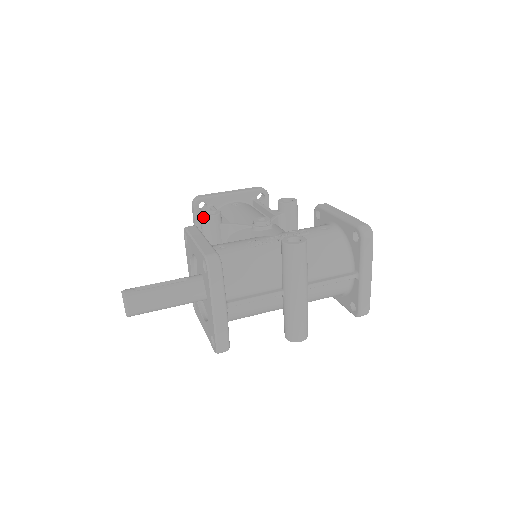
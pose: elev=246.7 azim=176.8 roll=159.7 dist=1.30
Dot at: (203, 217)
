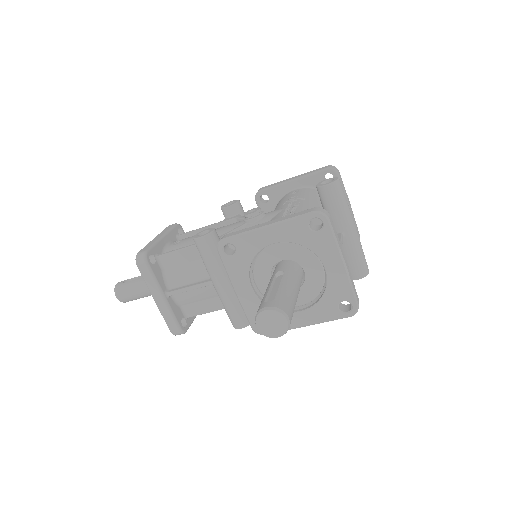
Dot at: (206, 237)
